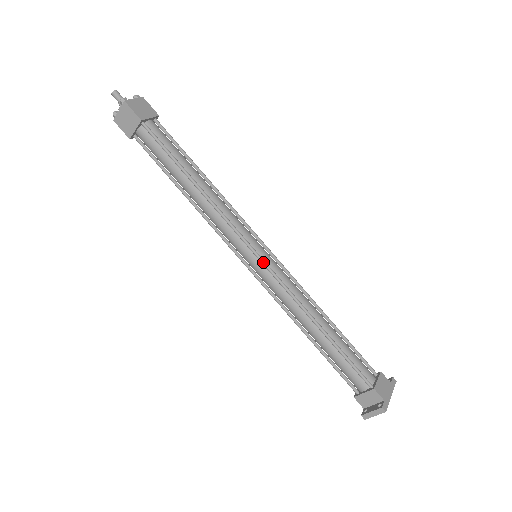
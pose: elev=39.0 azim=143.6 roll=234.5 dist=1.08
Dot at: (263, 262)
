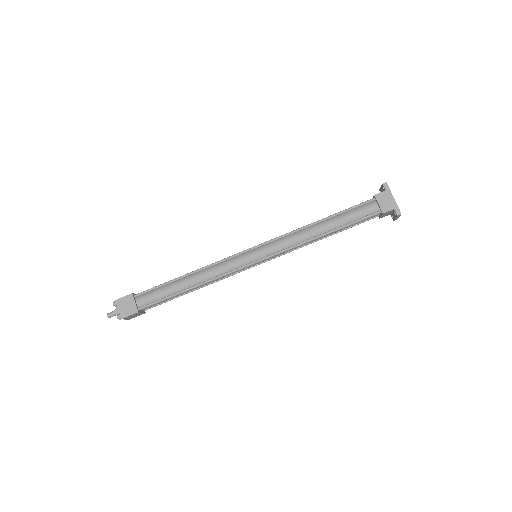
Dot at: (264, 260)
